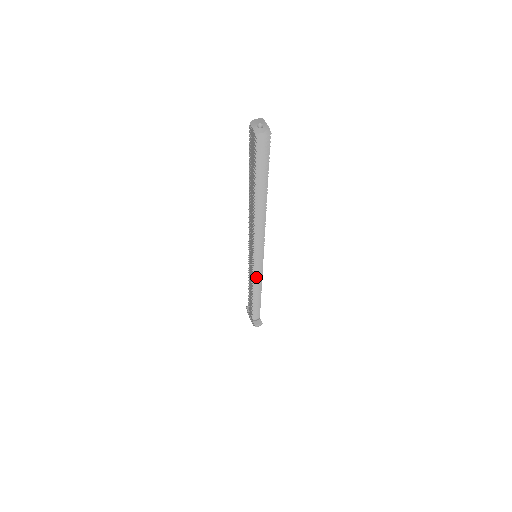
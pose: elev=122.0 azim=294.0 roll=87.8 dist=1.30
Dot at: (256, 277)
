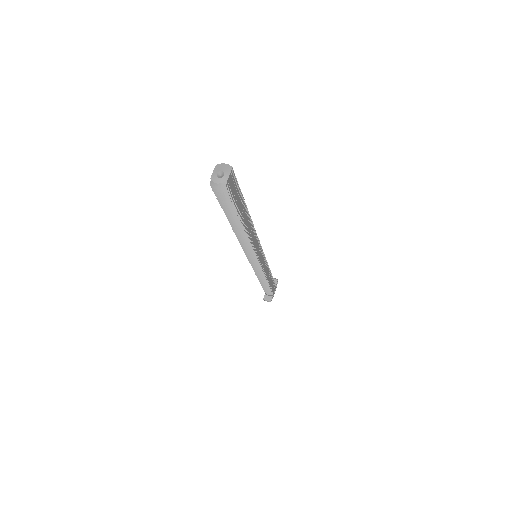
Dot at: occluded
